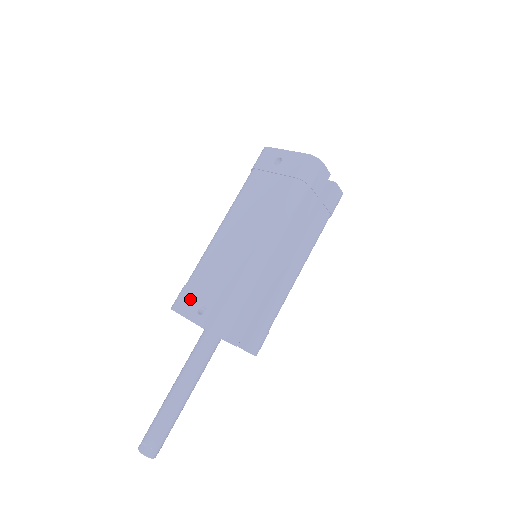
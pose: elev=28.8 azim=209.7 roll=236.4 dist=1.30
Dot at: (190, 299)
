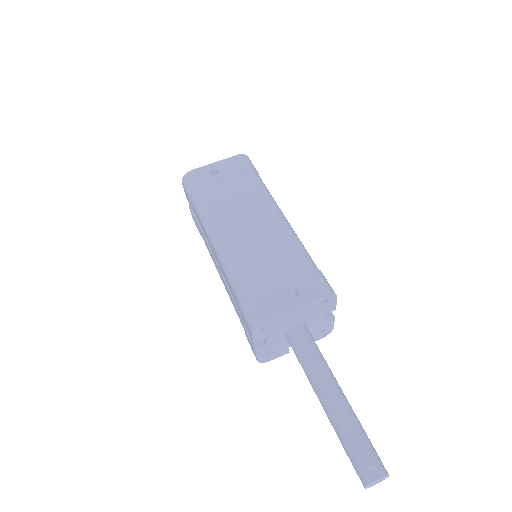
Dot at: (270, 297)
